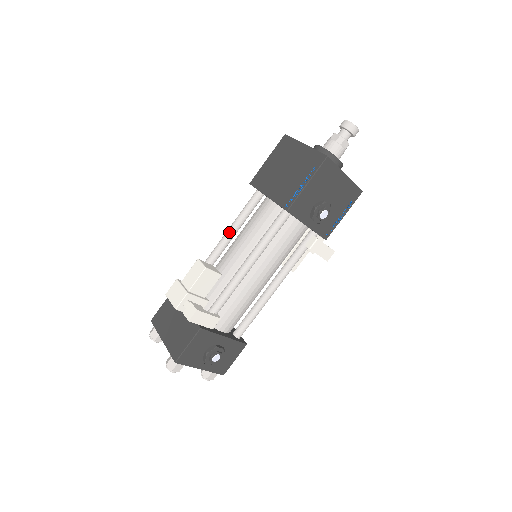
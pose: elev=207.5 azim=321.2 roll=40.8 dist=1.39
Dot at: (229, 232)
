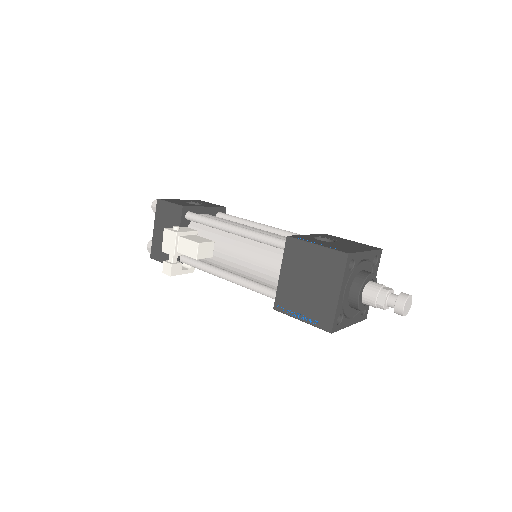
Dot at: (245, 236)
